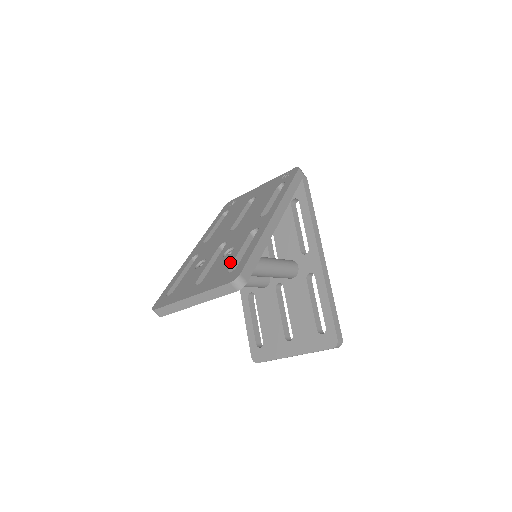
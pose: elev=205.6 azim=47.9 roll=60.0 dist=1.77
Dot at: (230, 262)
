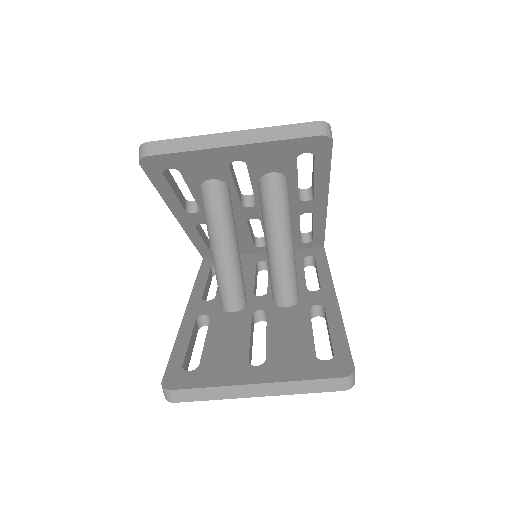
Dot at: occluded
